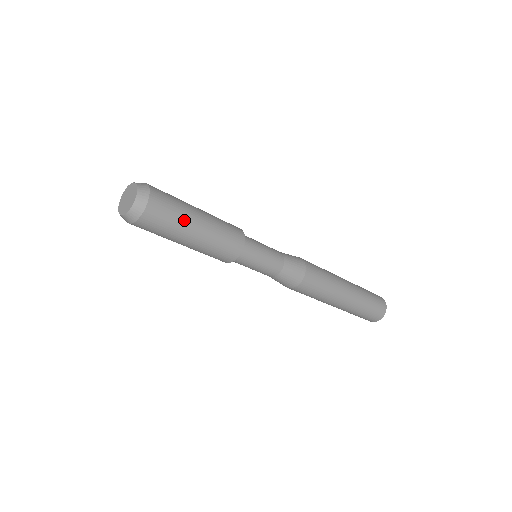
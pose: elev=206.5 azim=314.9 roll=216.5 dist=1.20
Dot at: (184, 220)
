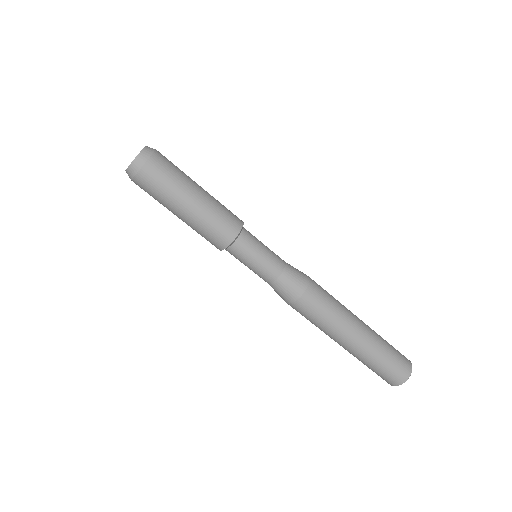
Dot at: (181, 186)
